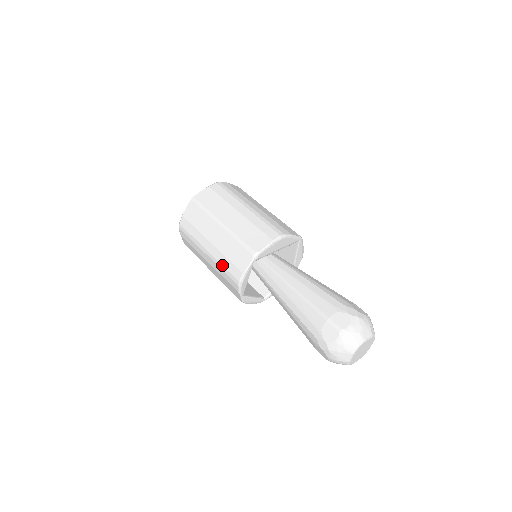
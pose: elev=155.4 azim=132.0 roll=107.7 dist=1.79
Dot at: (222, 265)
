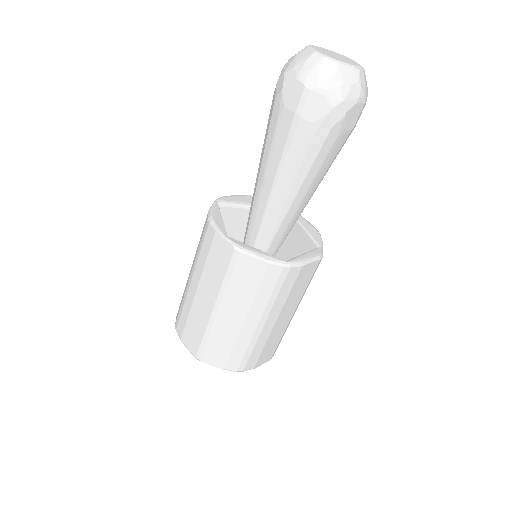
Dot at: (198, 250)
